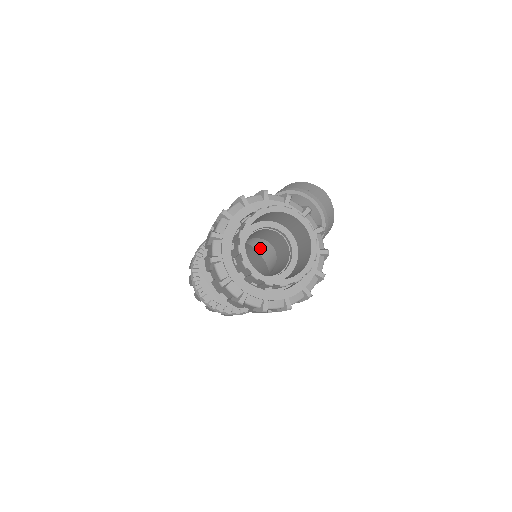
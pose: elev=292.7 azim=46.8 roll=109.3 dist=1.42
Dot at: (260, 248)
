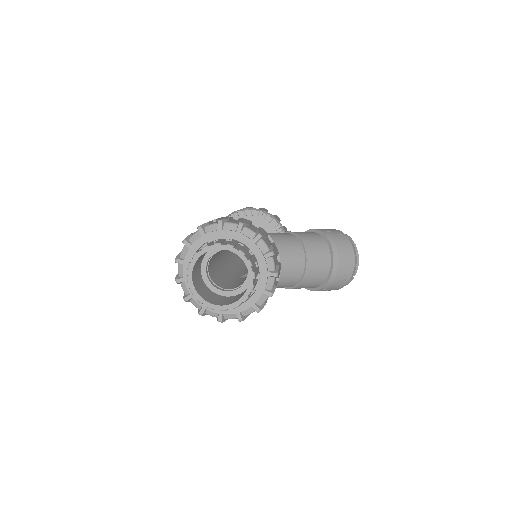
Dot at: occluded
